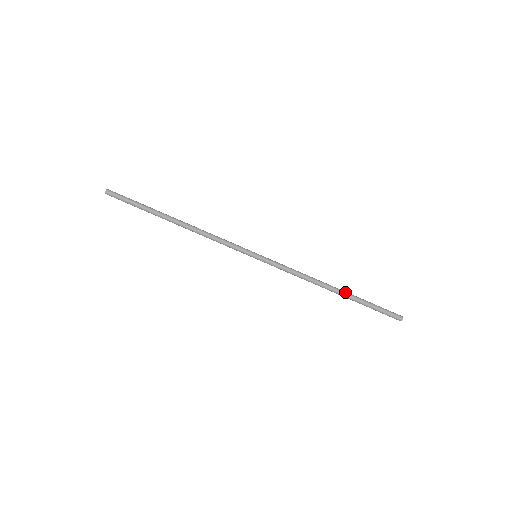
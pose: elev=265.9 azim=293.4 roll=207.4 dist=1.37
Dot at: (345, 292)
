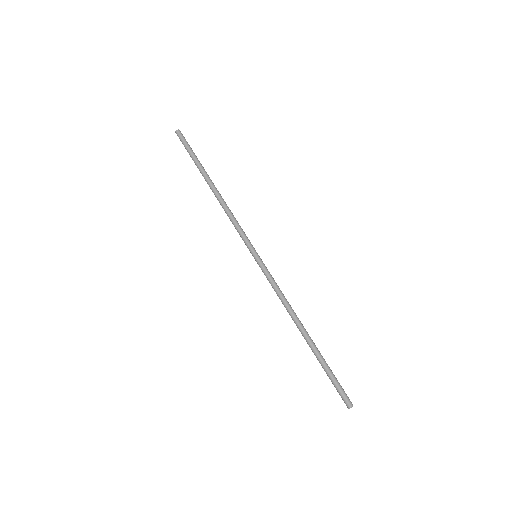
Dot at: occluded
